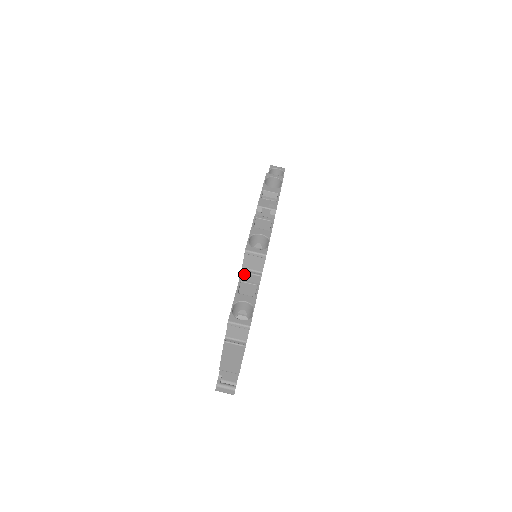
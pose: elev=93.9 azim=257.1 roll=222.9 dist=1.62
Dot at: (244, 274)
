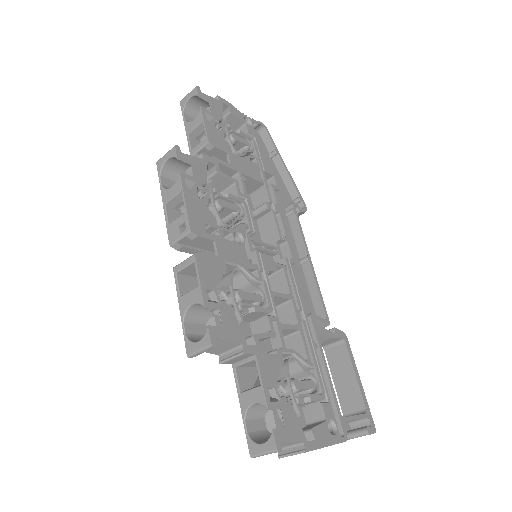
Dot at: (226, 362)
